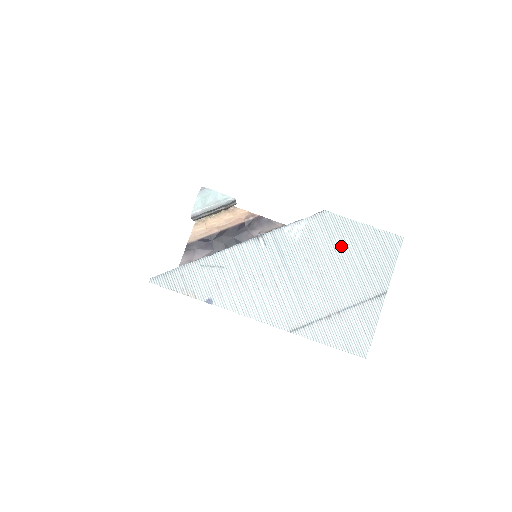
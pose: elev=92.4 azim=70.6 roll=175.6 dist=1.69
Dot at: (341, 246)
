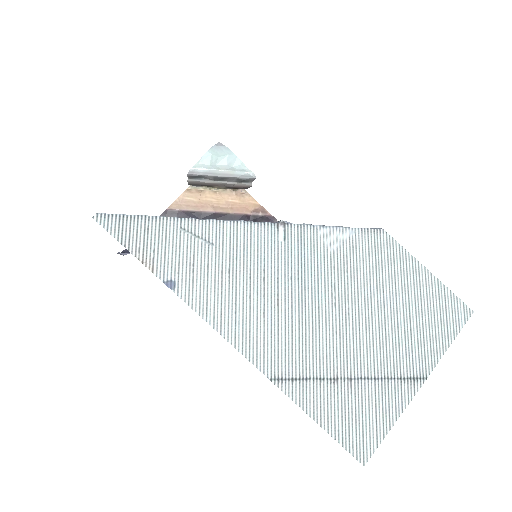
Dot at: (387, 286)
